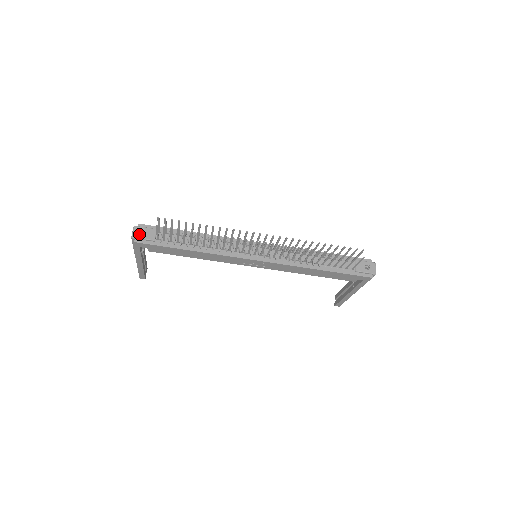
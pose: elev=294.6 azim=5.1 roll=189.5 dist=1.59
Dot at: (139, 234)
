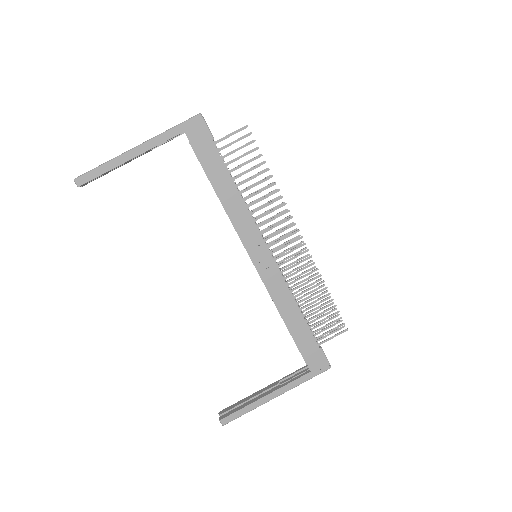
Dot at: (205, 121)
